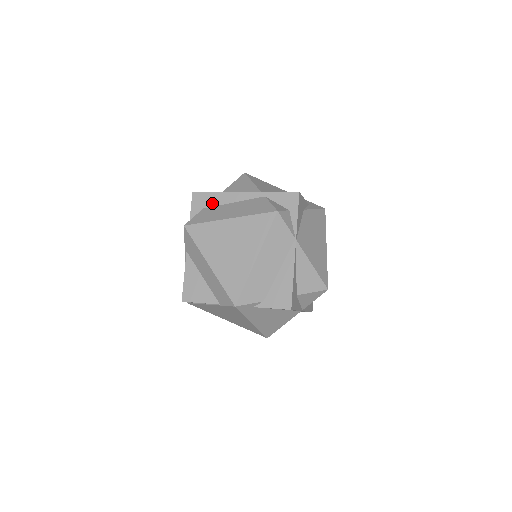
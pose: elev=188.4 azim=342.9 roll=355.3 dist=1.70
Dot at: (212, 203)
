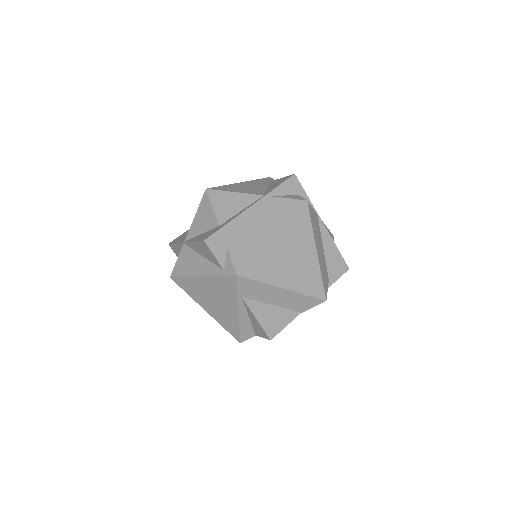
Dot at: (231, 236)
